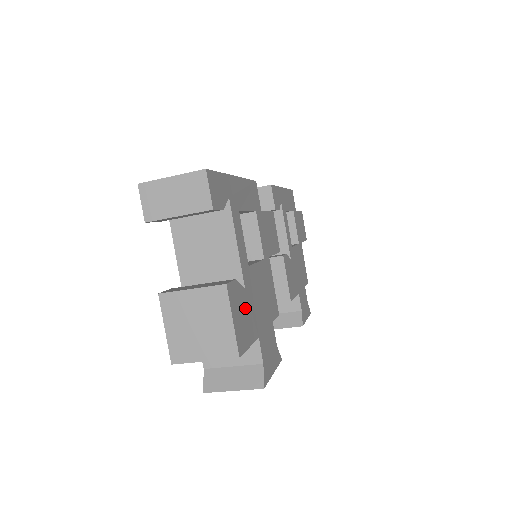
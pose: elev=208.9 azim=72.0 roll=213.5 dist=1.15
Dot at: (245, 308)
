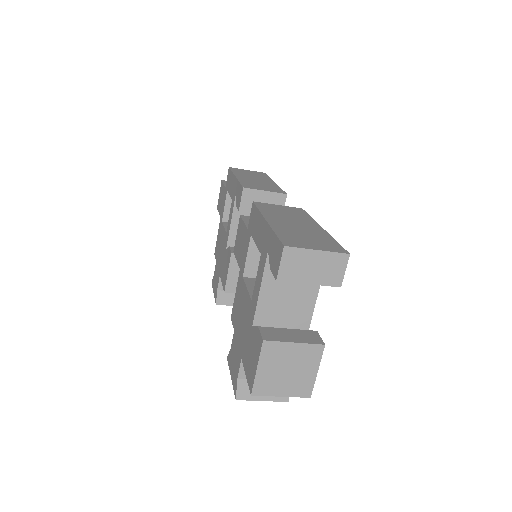
Dot at: occluded
